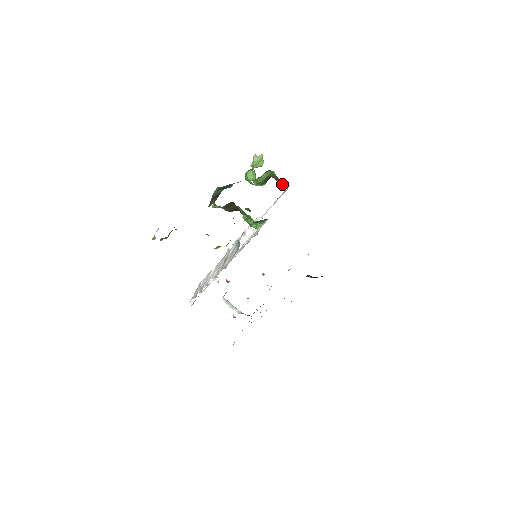
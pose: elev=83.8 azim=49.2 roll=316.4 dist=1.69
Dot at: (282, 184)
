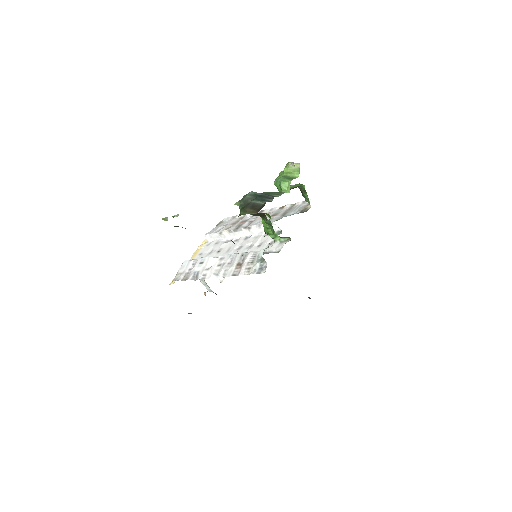
Dot at: (306, 198)
